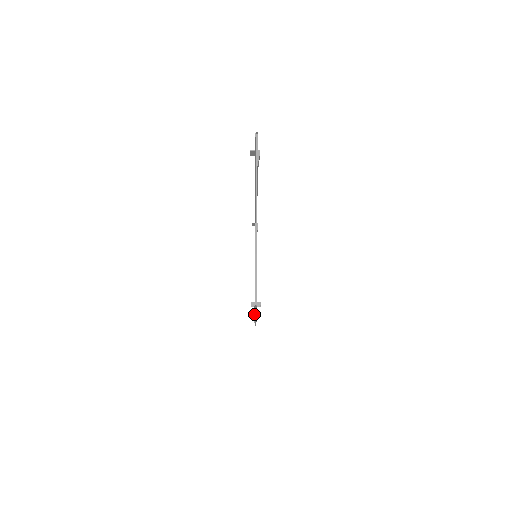
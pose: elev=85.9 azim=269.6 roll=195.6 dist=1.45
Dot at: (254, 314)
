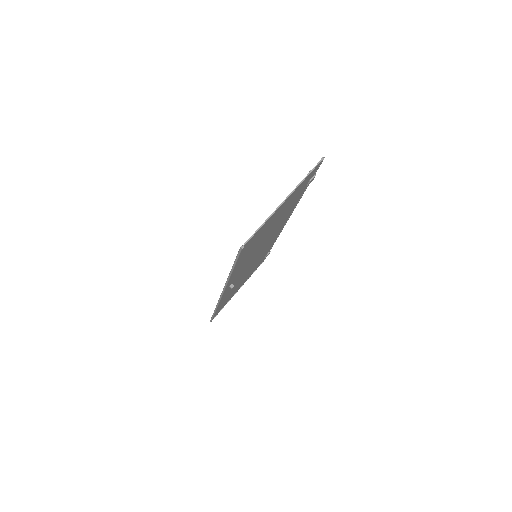
Dot at: (229, 274)
